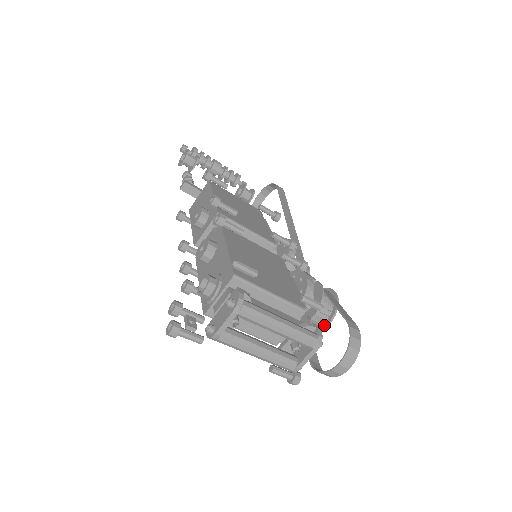
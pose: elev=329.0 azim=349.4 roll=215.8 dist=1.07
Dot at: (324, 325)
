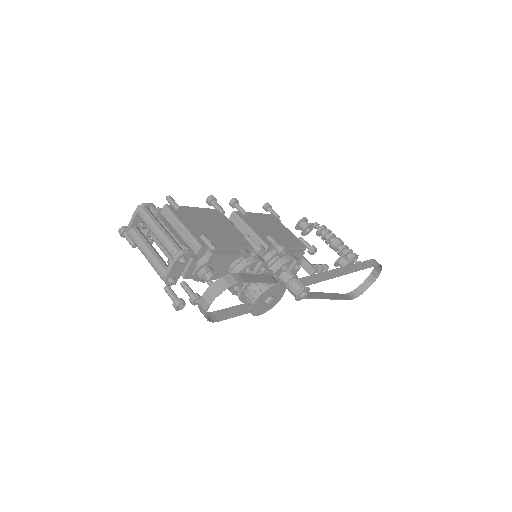
Dot at: (253, 303)
